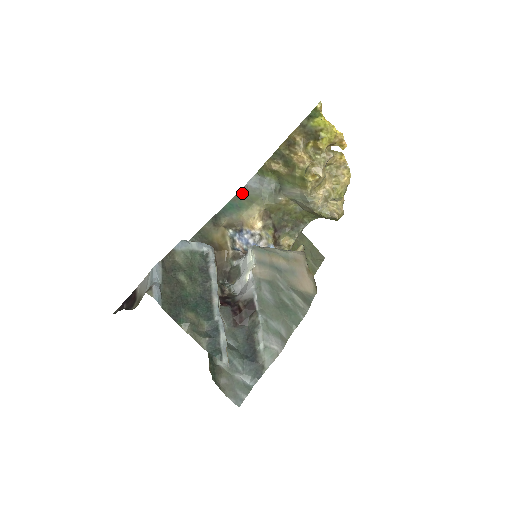
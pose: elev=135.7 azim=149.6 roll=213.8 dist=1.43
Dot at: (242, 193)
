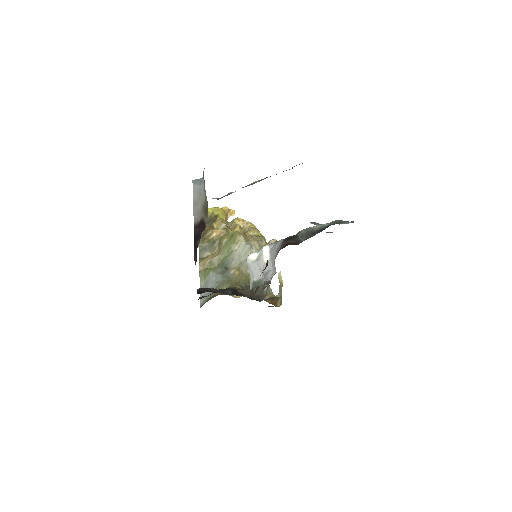
Dot at: (203, 304)
